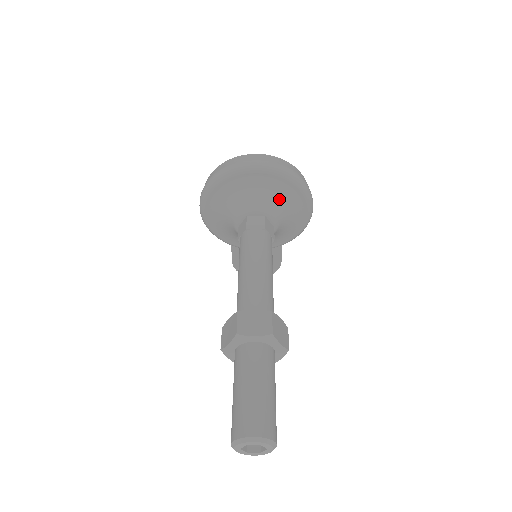
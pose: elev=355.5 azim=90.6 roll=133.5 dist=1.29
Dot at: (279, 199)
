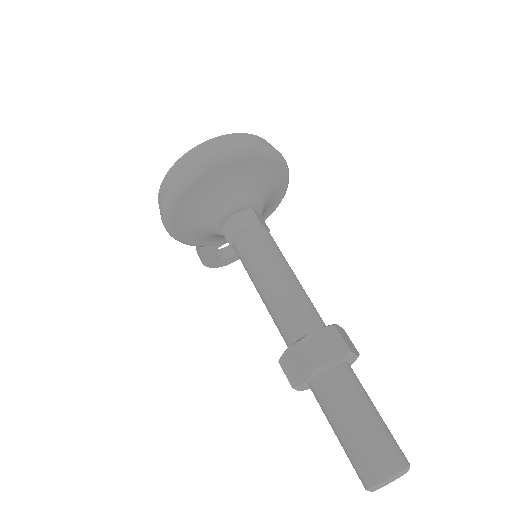
Dot at: (259, 182)
